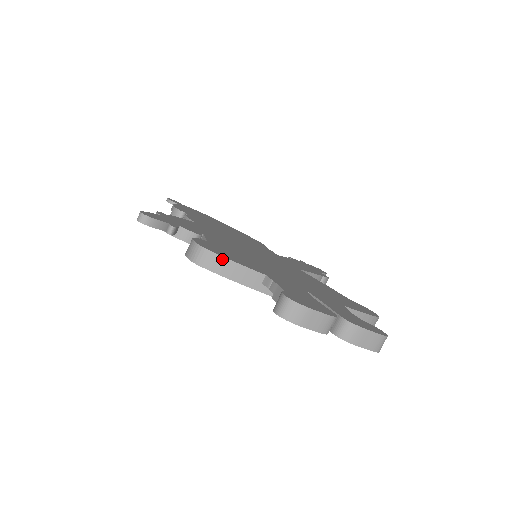
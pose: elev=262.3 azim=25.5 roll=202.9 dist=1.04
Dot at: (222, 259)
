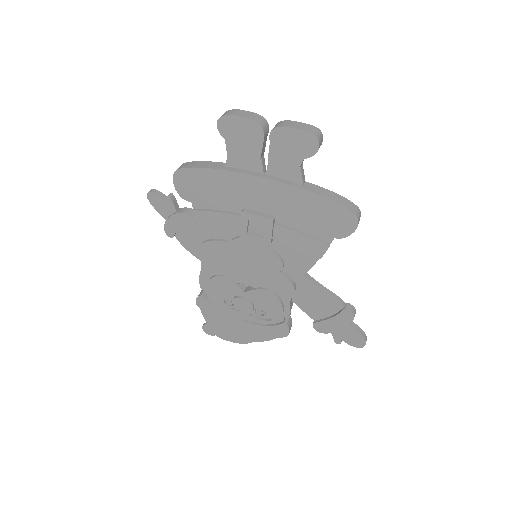
Dot at: (195, 162)
